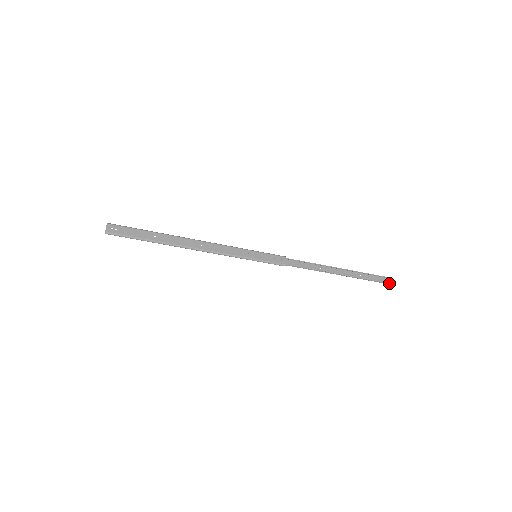
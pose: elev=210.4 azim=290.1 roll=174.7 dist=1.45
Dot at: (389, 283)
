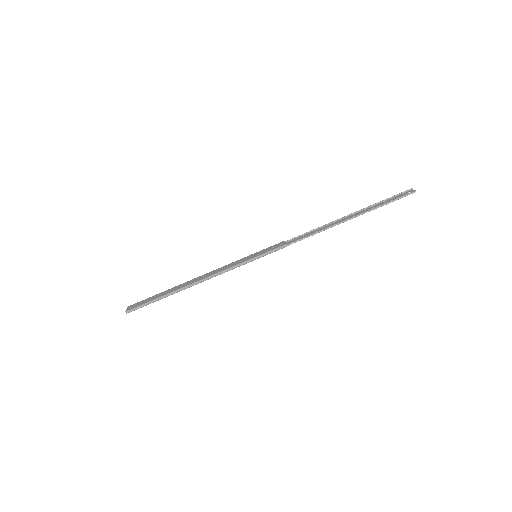
Dot at: (410, 192)
